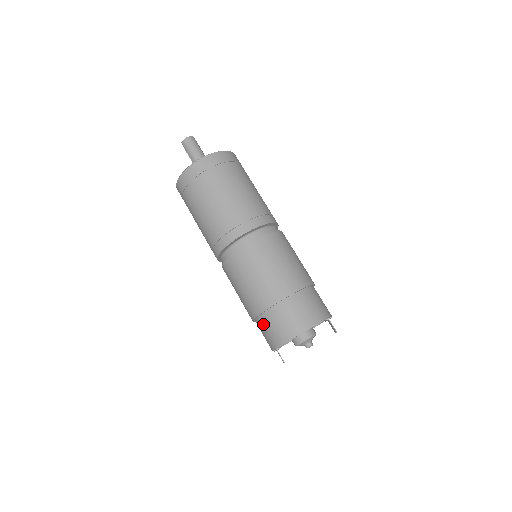
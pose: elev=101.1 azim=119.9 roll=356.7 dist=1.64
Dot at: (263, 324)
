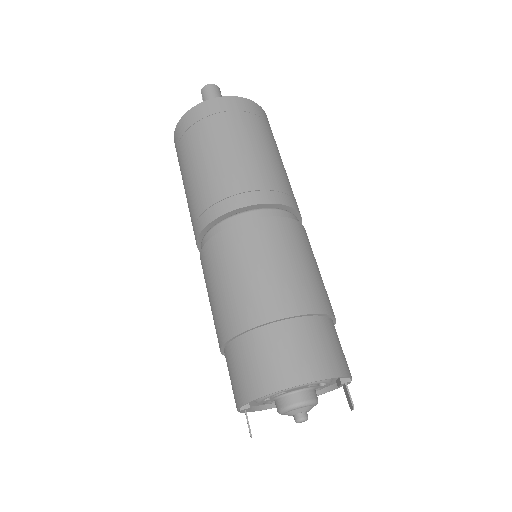
Dot at: (234, 356)
